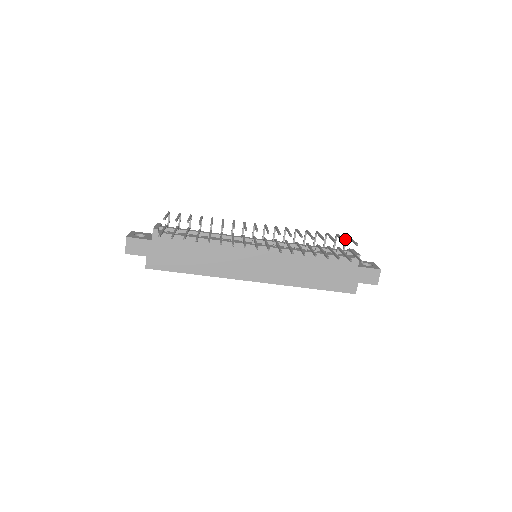
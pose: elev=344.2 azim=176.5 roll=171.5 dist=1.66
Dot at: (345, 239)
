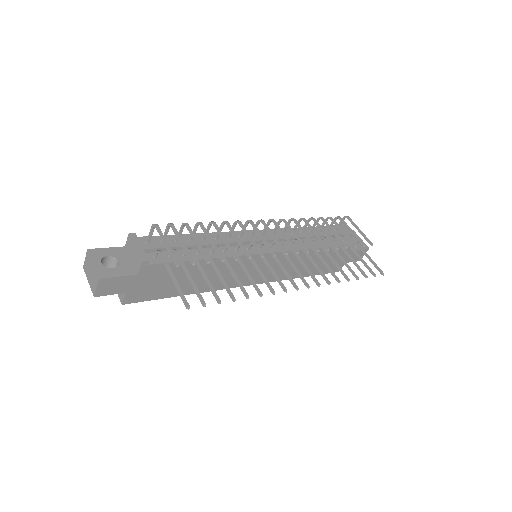
Dot at: (343, 219)
